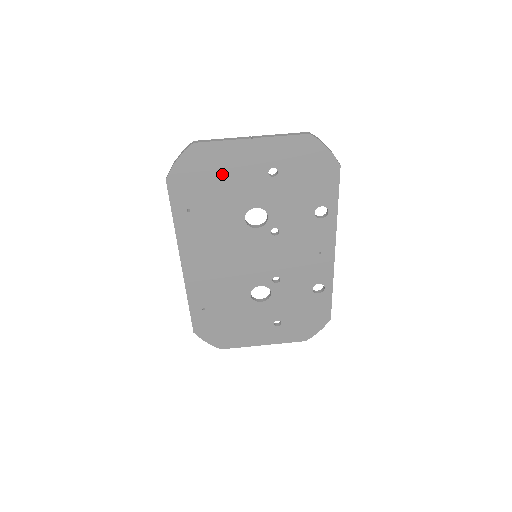
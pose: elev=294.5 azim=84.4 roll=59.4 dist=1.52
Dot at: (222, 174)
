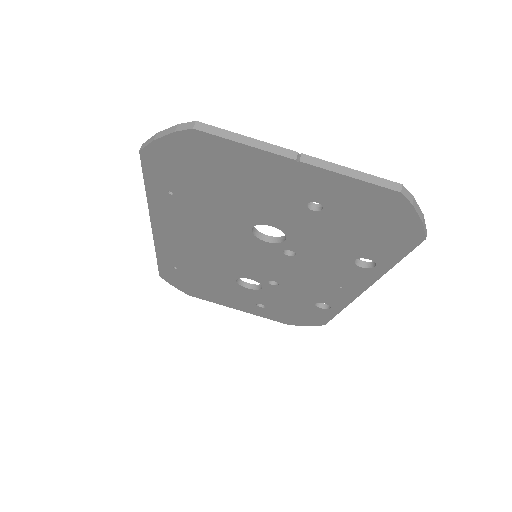
Dot at: (232, 178)
